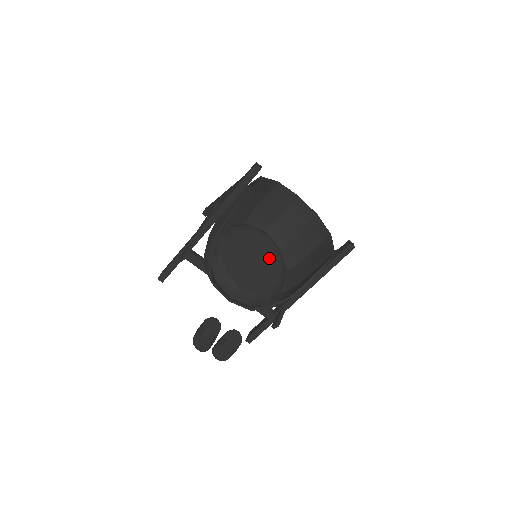
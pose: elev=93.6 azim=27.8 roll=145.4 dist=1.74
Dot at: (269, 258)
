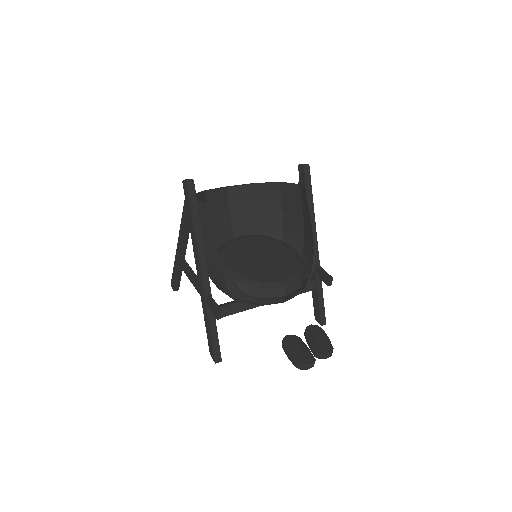
Dot at: (265, 246)
